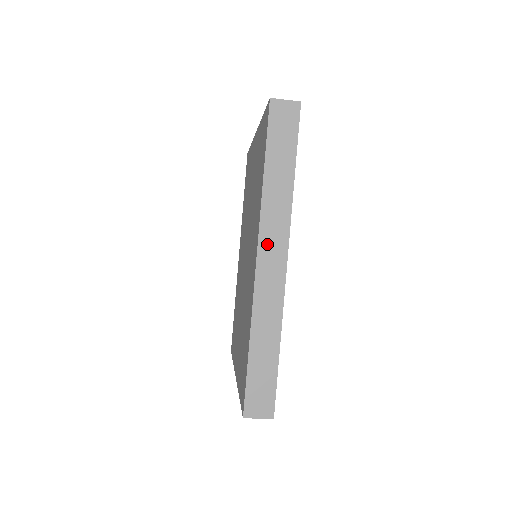
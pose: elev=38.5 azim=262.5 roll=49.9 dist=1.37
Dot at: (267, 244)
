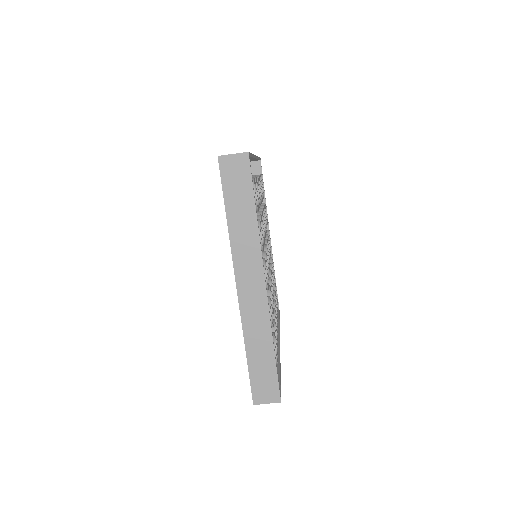
Dot at: occluded
